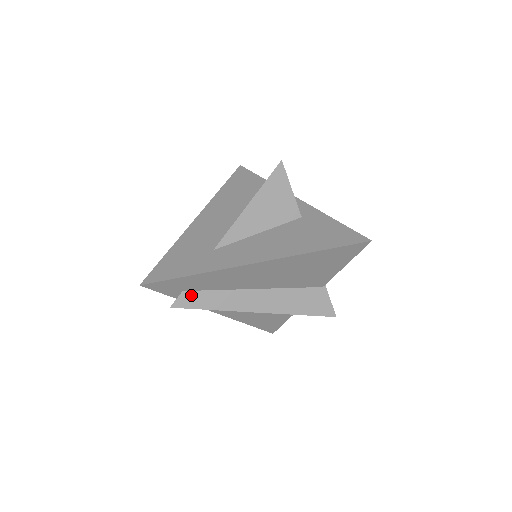
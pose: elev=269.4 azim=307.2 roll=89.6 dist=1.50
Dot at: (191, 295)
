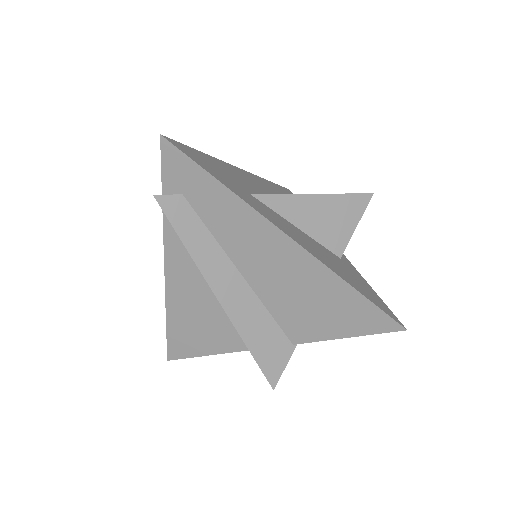
Dot at: (185, 208)
